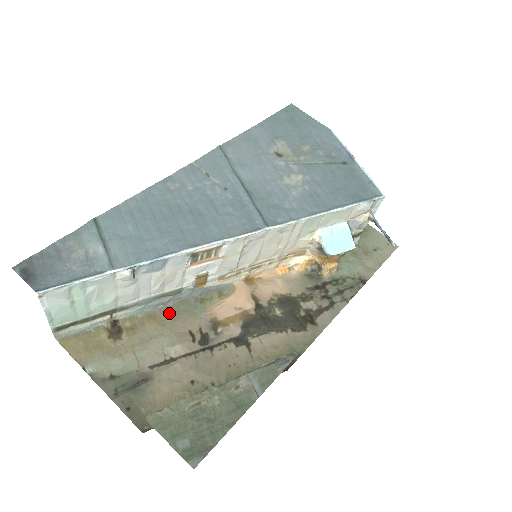
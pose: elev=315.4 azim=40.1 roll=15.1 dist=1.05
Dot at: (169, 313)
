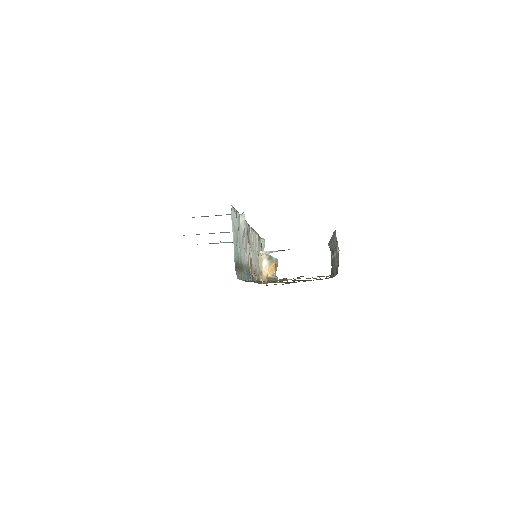
Dot at: occluded
